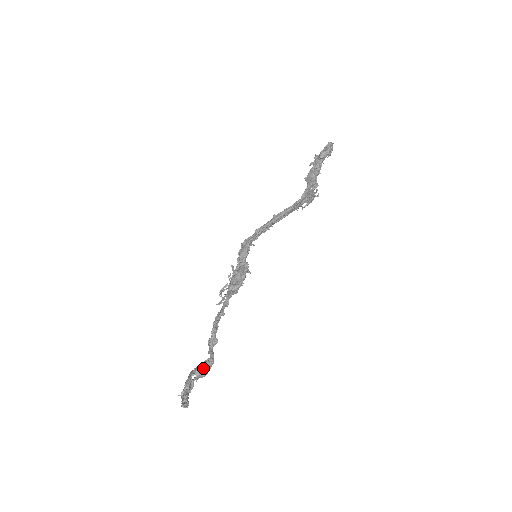
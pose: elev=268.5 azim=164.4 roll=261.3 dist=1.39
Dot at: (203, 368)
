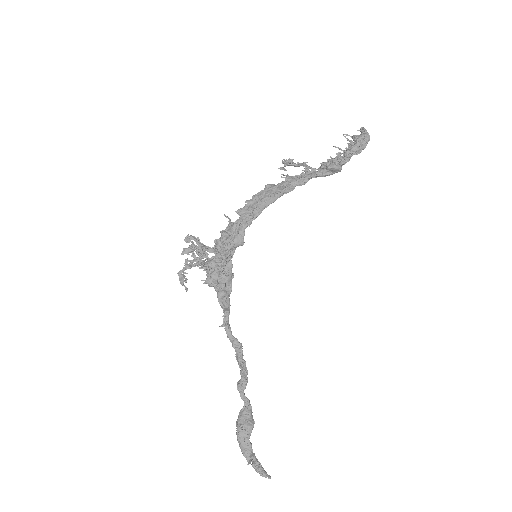
Dot at: occluded
